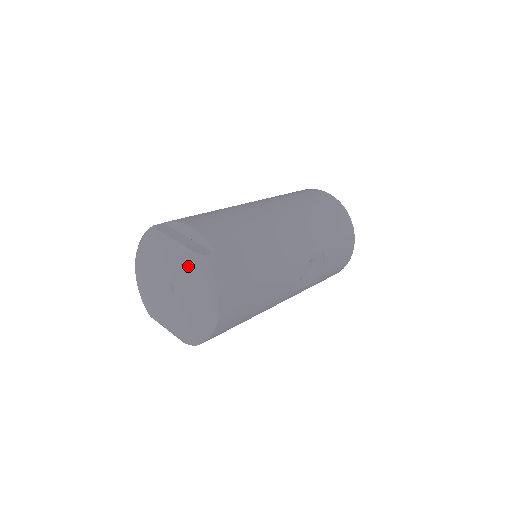
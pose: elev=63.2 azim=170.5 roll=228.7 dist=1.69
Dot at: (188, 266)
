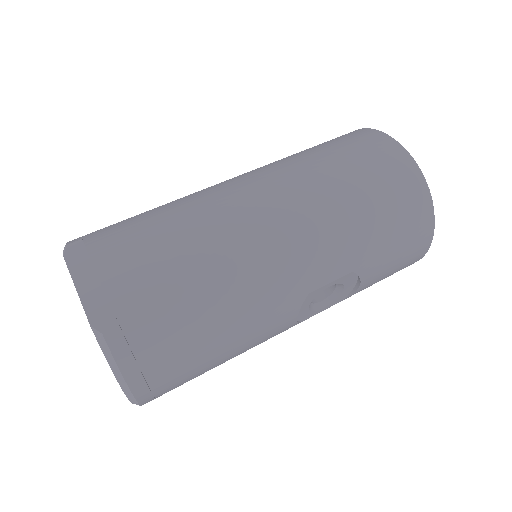
Dot at: occluded
